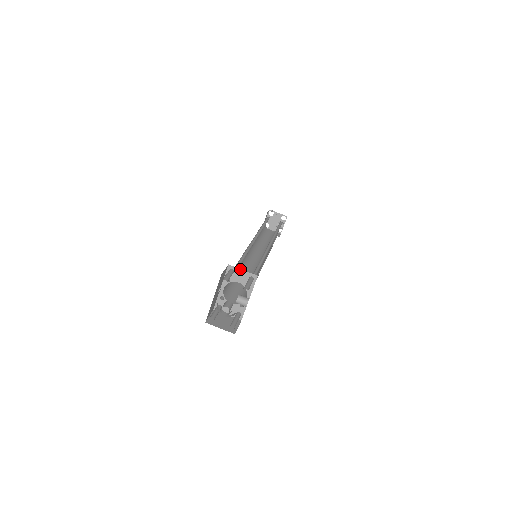
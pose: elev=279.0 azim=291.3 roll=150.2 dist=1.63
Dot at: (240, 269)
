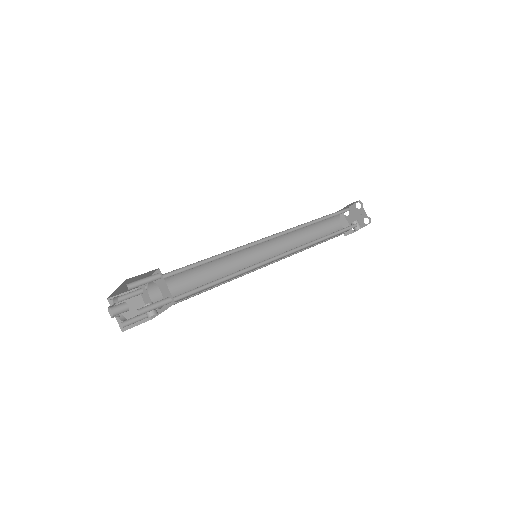
Dot at: (165, 282)
